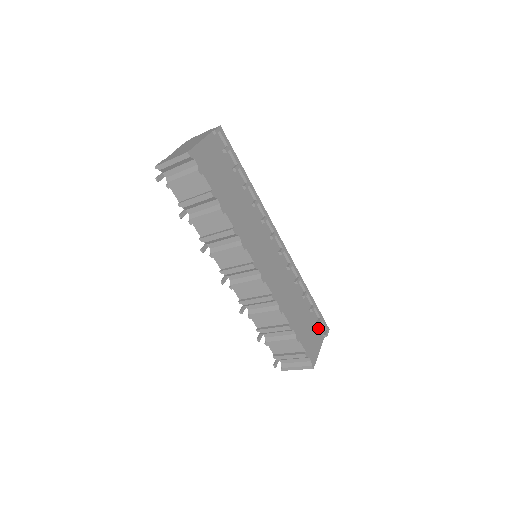
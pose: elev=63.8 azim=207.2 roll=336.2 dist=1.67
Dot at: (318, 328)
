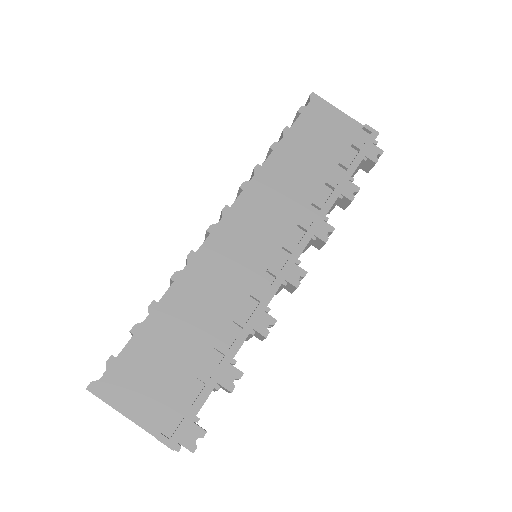
Dot at: (170, 409)
